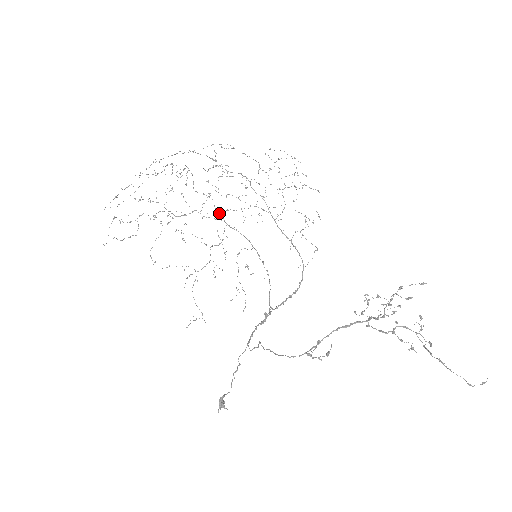
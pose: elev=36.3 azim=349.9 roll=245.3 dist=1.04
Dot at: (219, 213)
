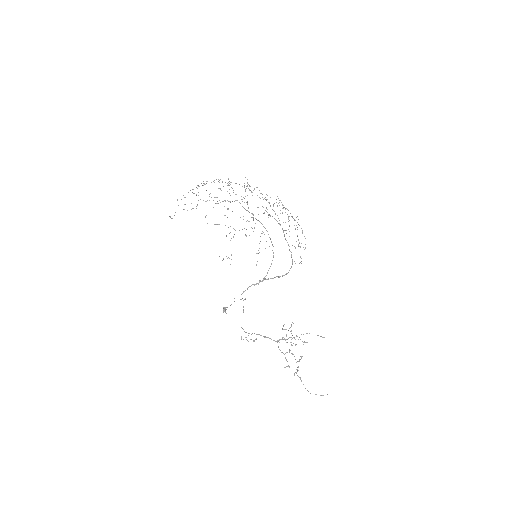
Dot at: occluded
